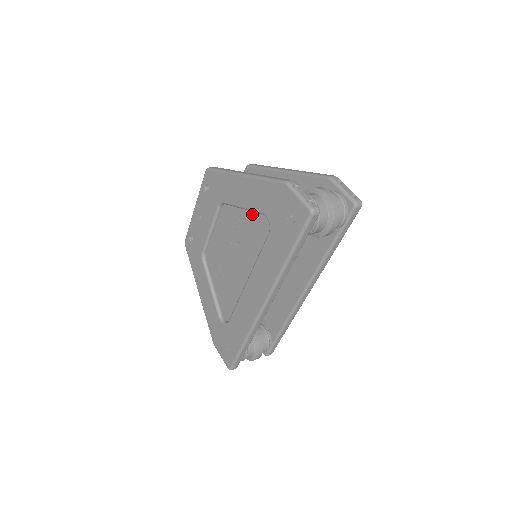
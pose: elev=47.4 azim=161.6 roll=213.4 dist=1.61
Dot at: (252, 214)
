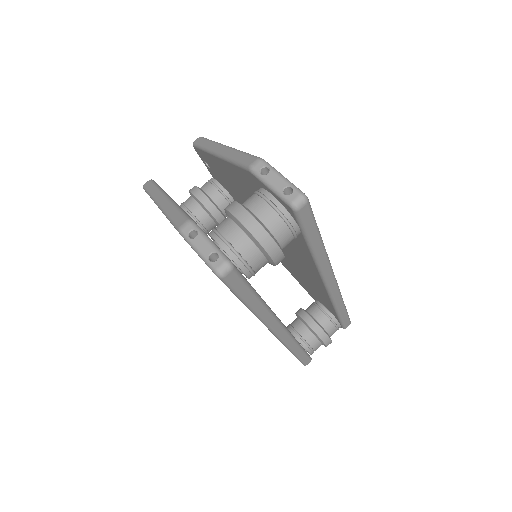
Dot at: occluded
